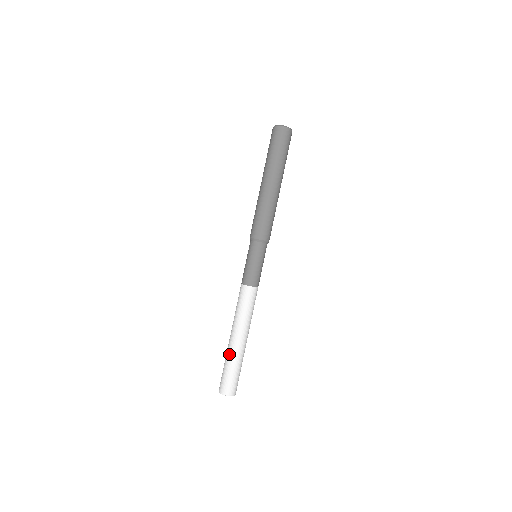
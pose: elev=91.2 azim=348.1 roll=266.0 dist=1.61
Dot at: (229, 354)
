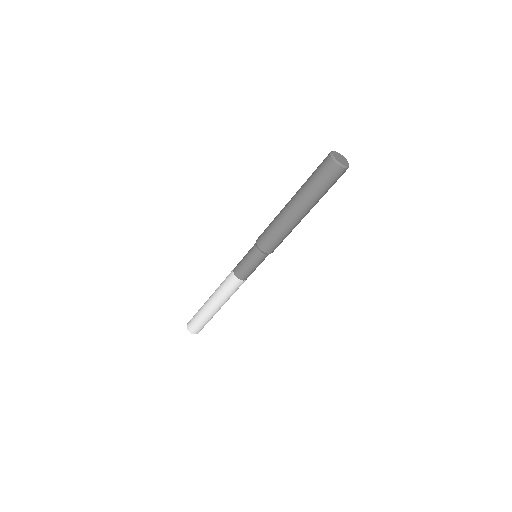
Dot at: (206, 315)
